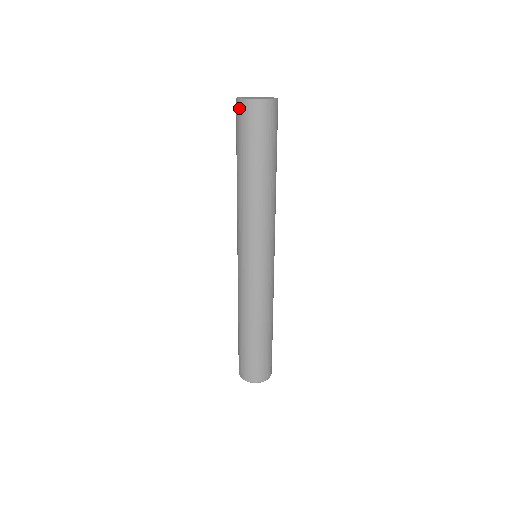
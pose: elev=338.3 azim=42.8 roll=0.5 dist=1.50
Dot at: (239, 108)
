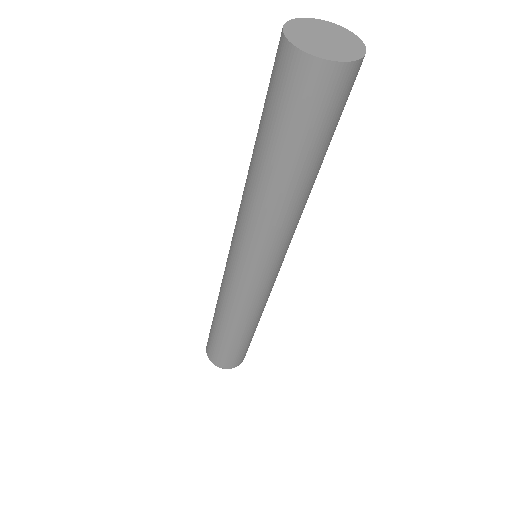
Dot at: (280, 55)
